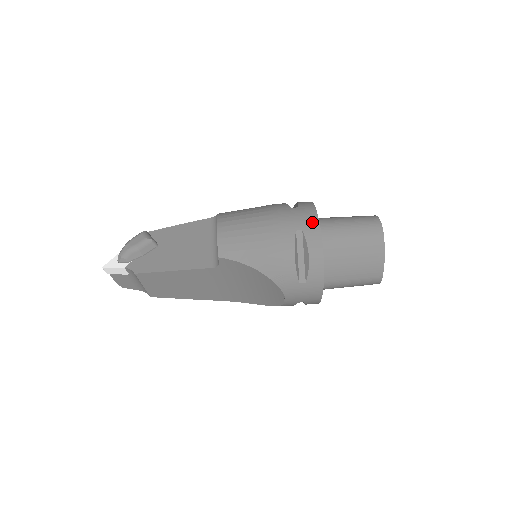
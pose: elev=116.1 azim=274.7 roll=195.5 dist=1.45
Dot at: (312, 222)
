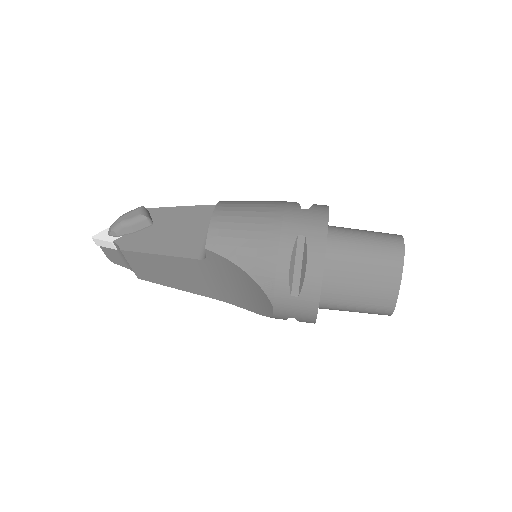
Dot at: (319, 229)
